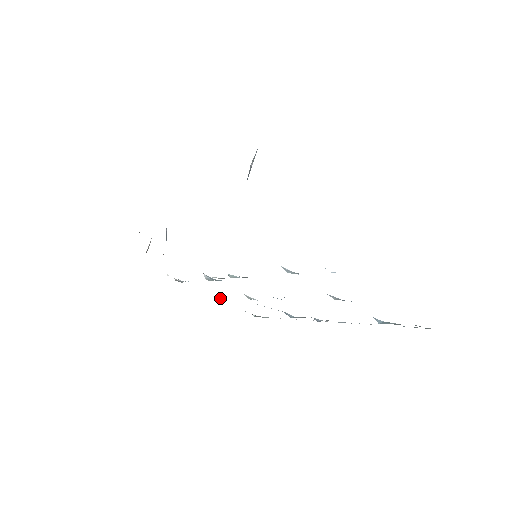
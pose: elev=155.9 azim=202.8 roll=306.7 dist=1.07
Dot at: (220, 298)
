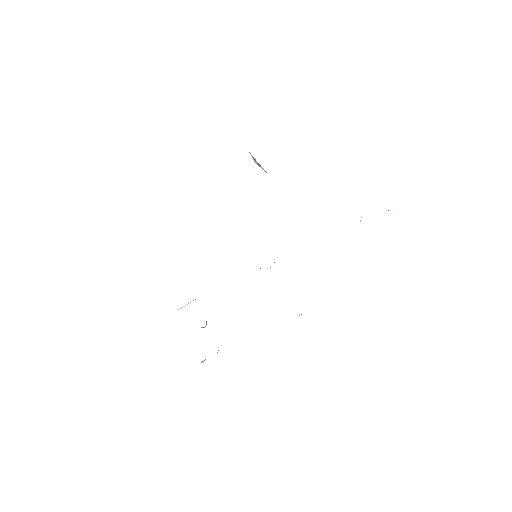
Dot at: (203, 327)
